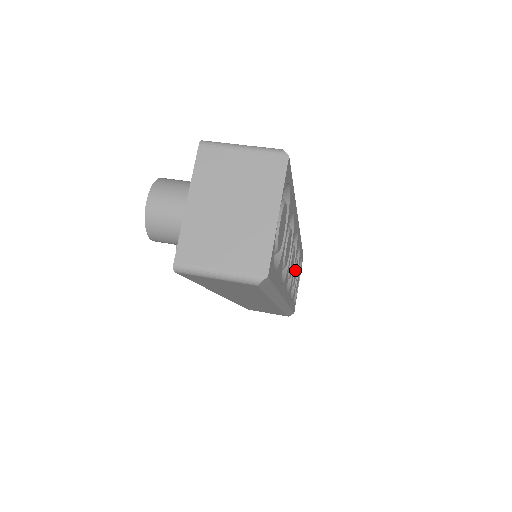
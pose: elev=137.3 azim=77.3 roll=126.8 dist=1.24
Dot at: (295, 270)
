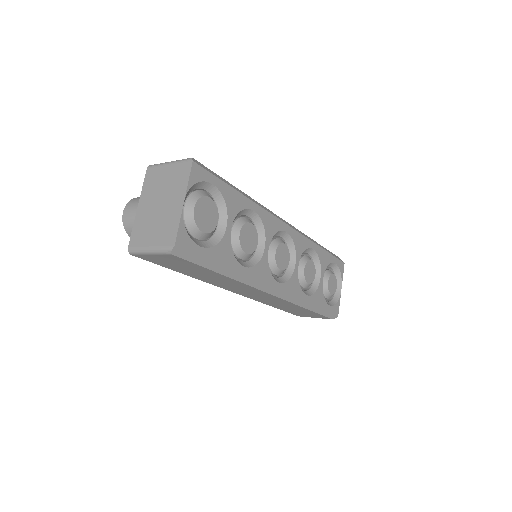
Dot at: (306, 268)
